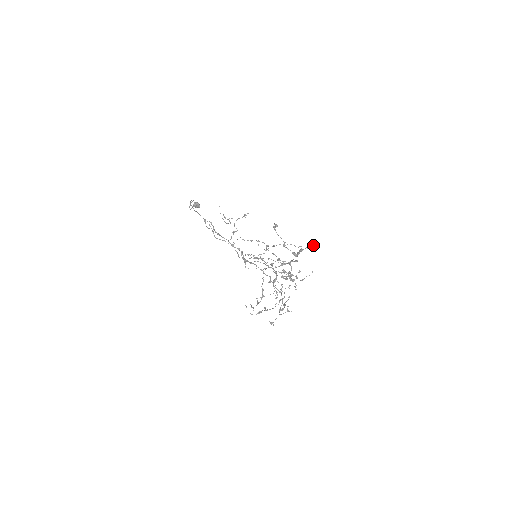
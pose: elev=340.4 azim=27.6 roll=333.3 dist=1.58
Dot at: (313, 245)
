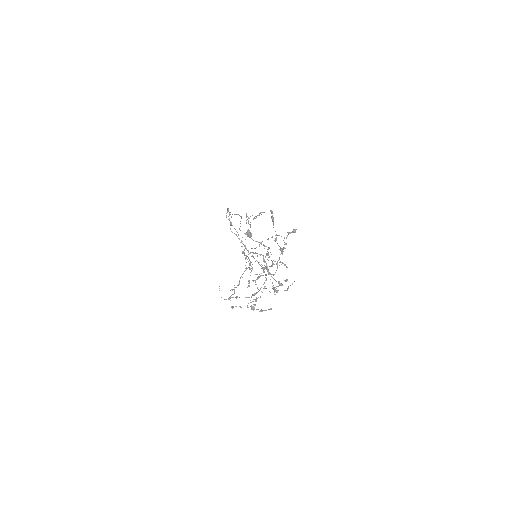
Dot at: (292, 232)
